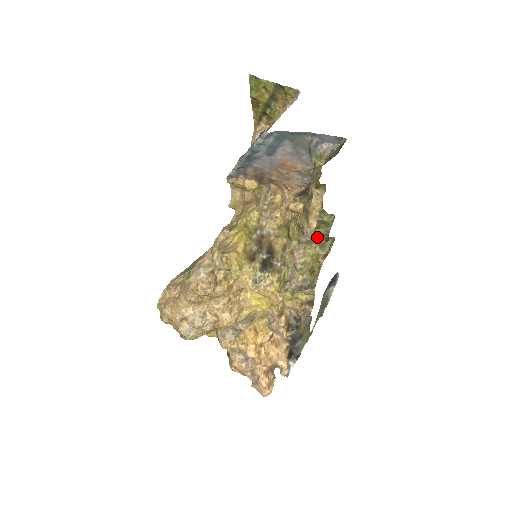
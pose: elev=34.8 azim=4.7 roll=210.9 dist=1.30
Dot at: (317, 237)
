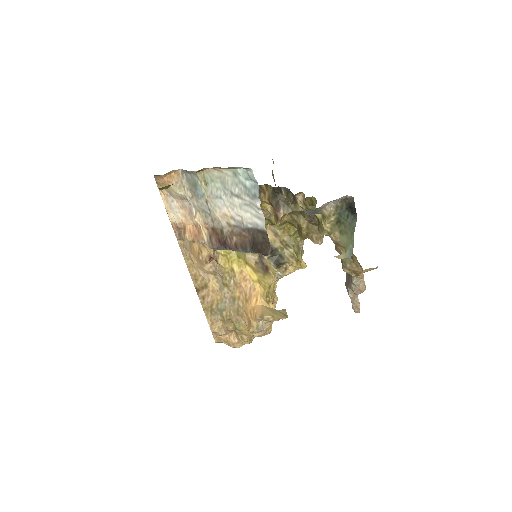
Dot at: occluded
